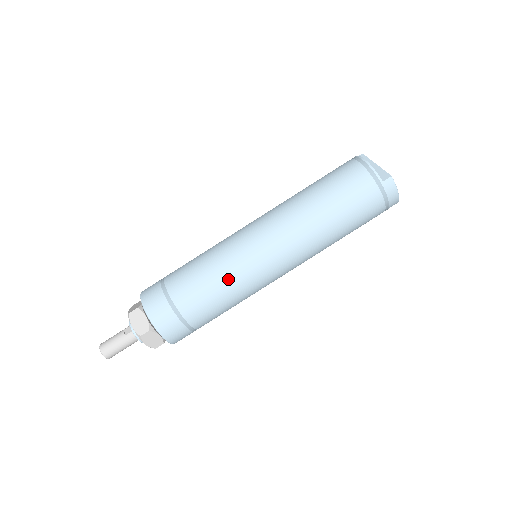
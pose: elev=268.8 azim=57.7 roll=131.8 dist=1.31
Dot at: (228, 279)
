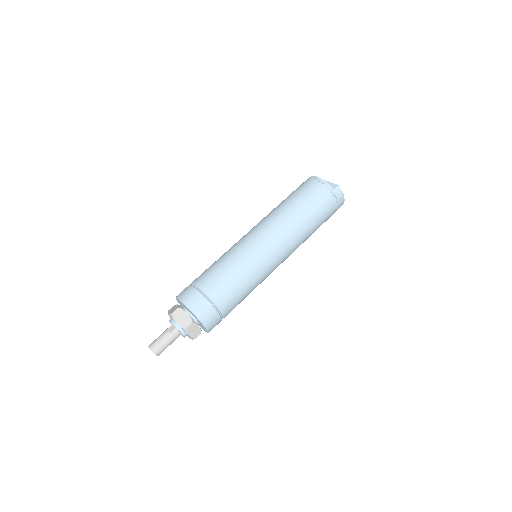
Dot at: (245, 272)
